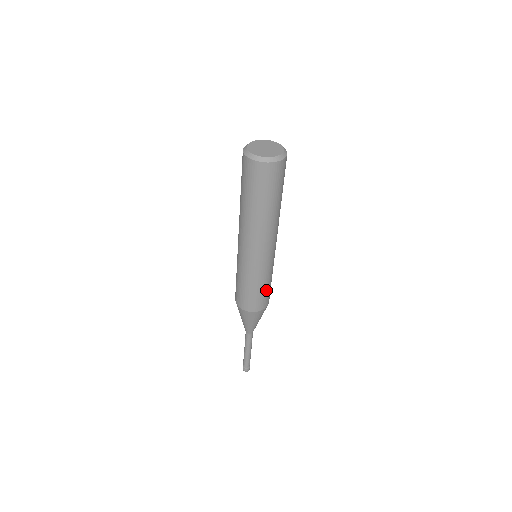
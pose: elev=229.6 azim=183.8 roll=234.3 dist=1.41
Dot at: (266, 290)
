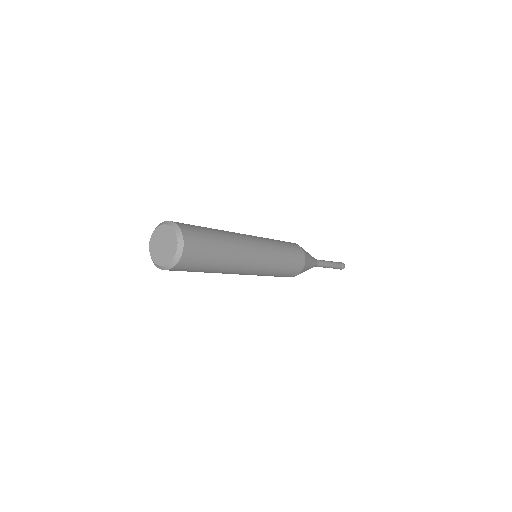
Dot at: (289, 267)
